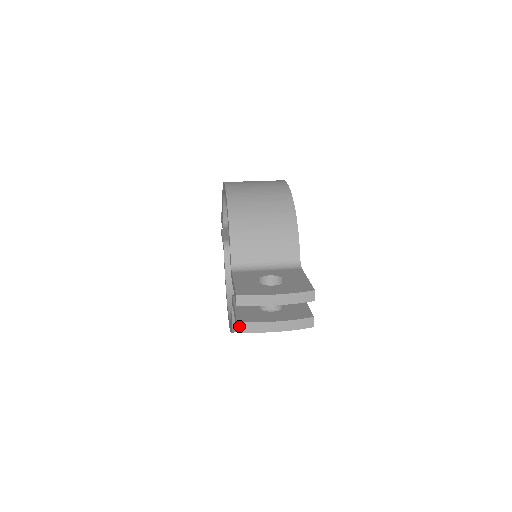
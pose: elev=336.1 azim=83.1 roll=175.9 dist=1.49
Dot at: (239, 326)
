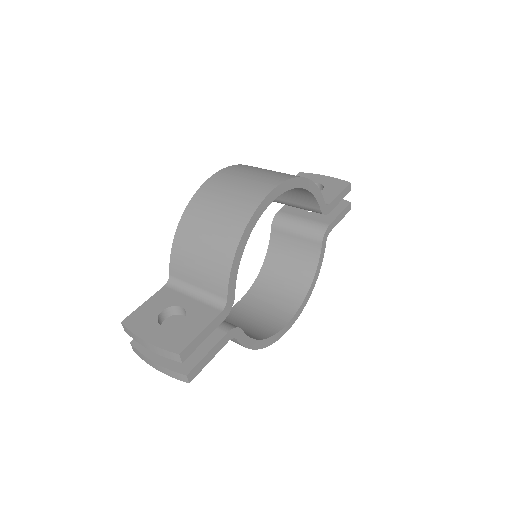
Dot at: (132, 347)
